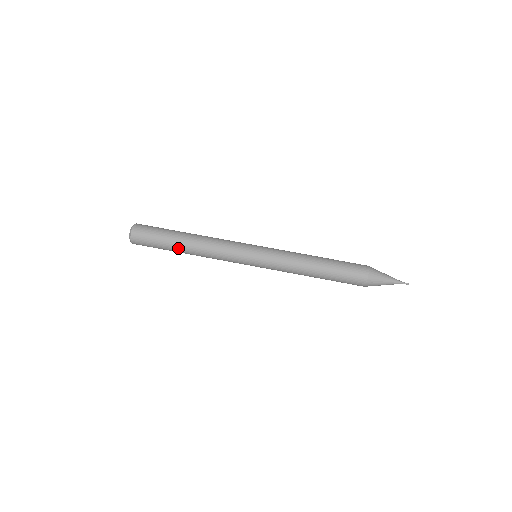
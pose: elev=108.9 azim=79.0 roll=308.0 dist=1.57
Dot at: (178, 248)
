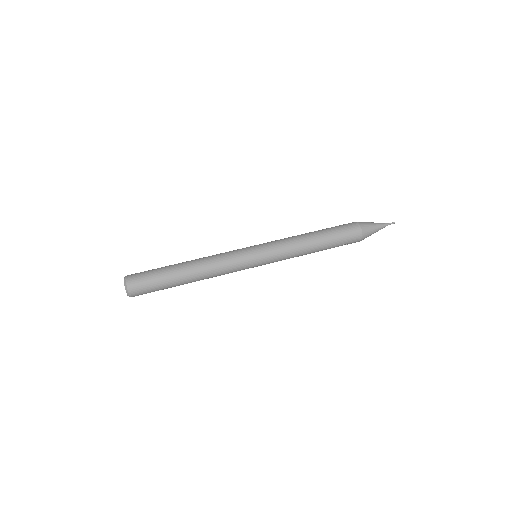
Dot at: (179, 275)
